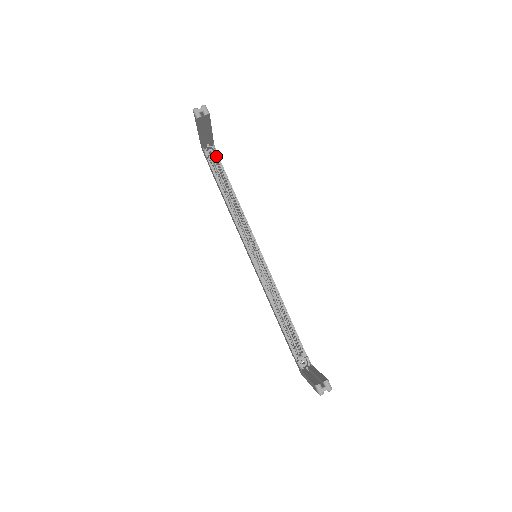
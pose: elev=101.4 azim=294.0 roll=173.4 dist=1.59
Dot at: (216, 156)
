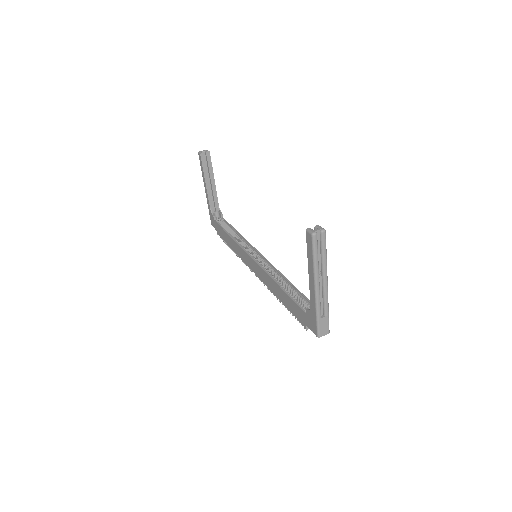
Dot at: (222, 218)
